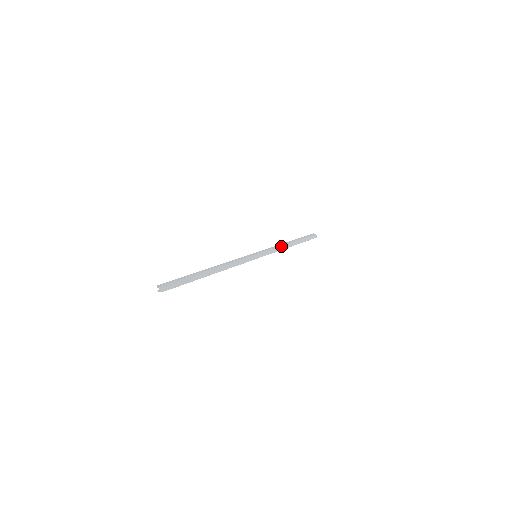
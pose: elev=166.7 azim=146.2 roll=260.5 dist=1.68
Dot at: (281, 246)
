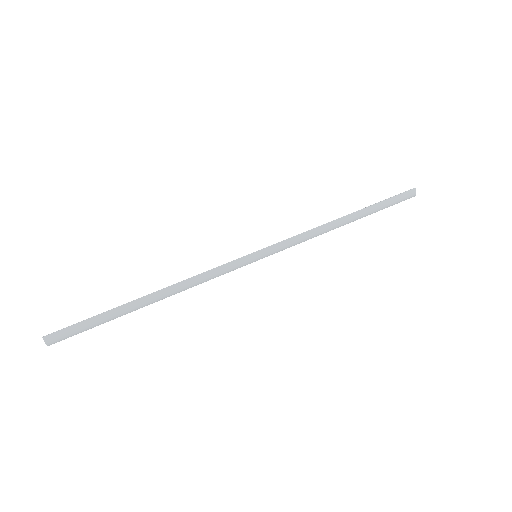
Dot at: (320, 232)
